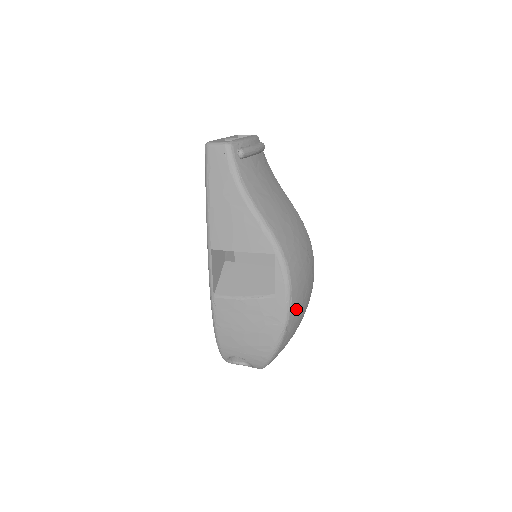
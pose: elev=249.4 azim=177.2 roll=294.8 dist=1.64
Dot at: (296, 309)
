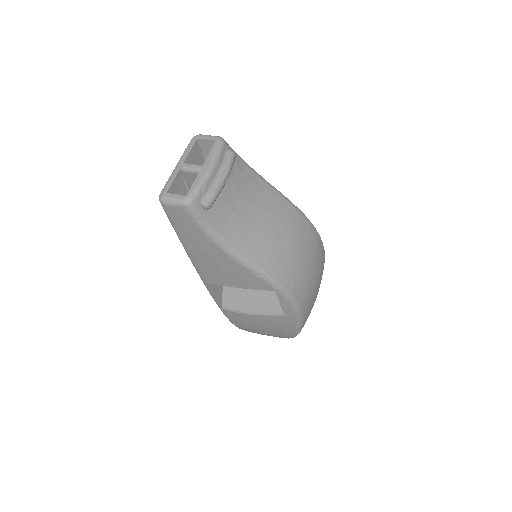
Dot at: (309, 310)
